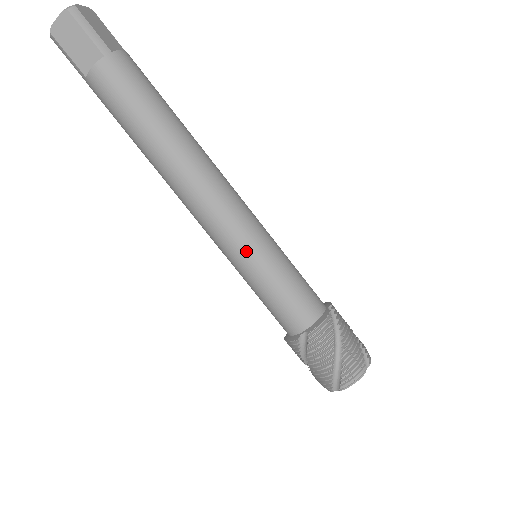
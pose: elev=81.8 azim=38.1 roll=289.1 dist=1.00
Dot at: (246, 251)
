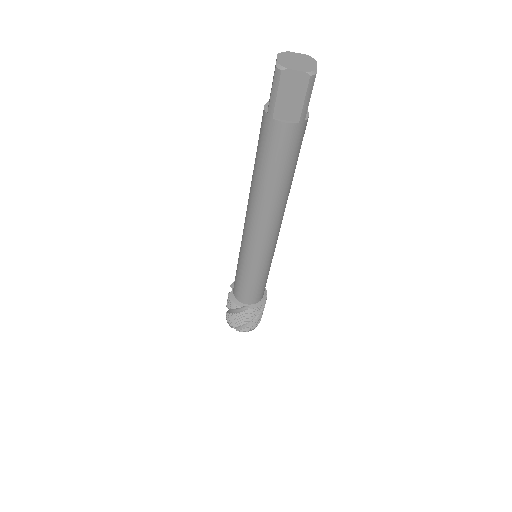
Dot at: (260, 263)
